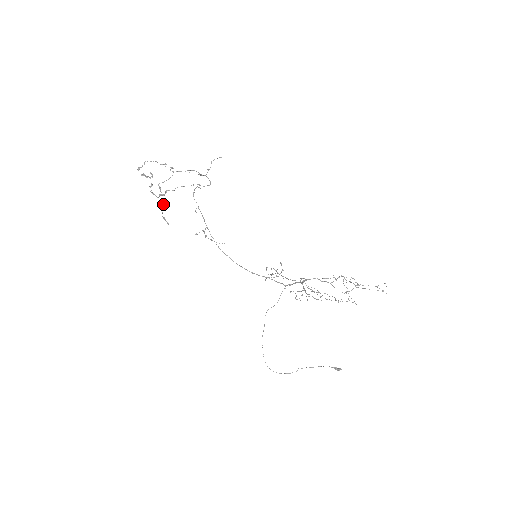
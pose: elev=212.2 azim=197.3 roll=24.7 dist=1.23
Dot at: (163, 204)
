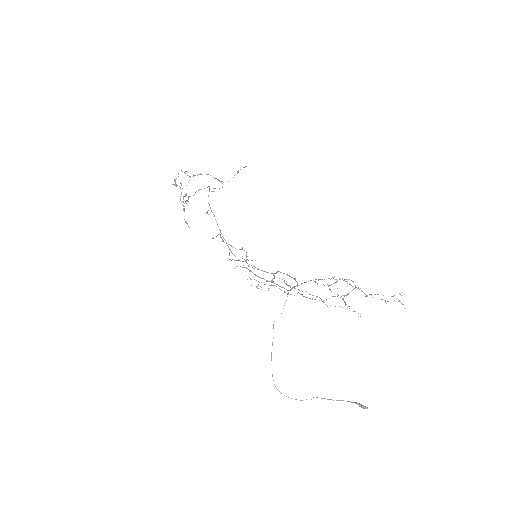
Dot at: (183, 208)
